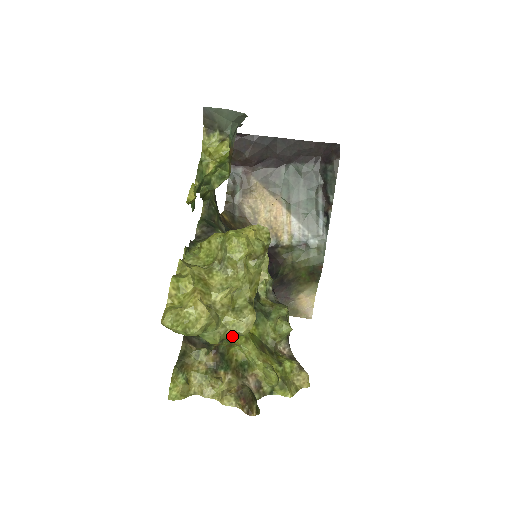
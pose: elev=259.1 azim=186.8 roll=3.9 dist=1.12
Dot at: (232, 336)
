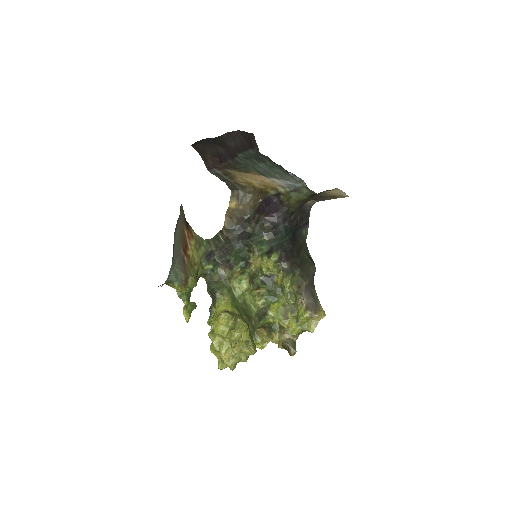
Dot at: occluded
